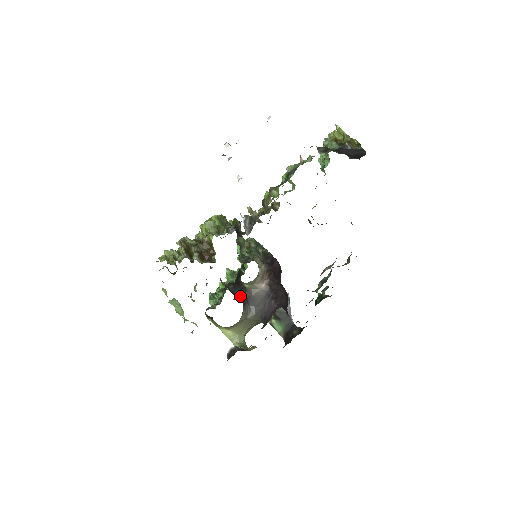
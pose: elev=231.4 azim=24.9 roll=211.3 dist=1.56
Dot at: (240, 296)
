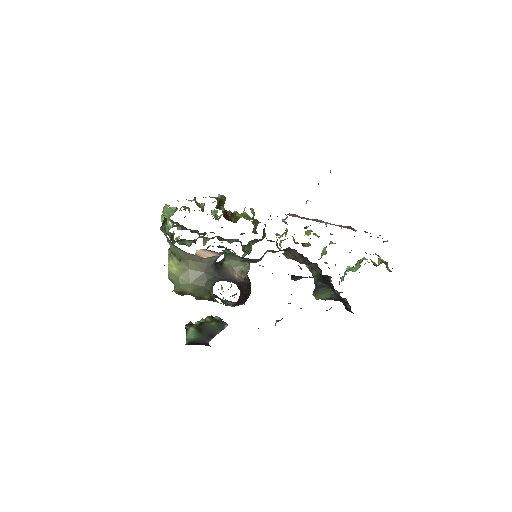
Dot at: occluded
